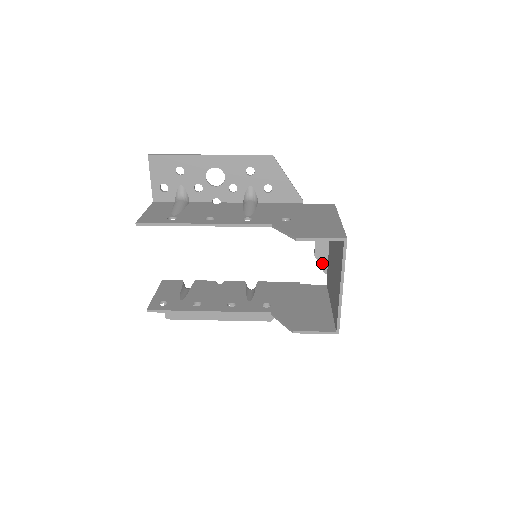
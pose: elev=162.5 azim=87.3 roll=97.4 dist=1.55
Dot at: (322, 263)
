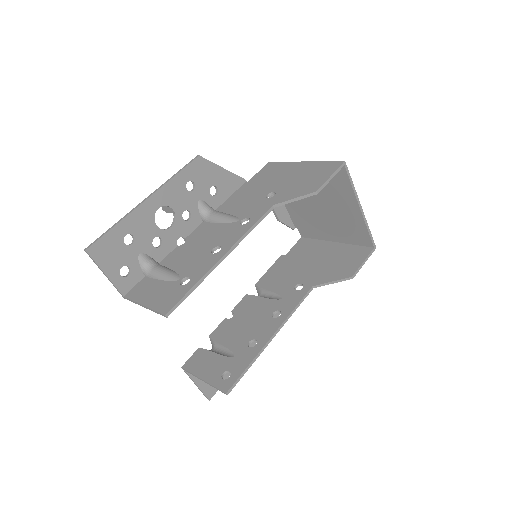
Dot at: (287, 222)
